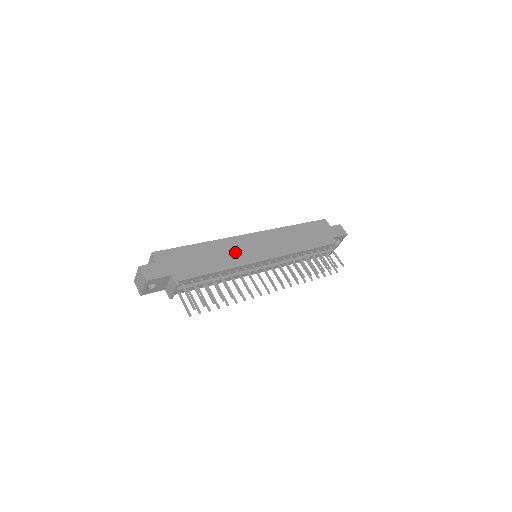
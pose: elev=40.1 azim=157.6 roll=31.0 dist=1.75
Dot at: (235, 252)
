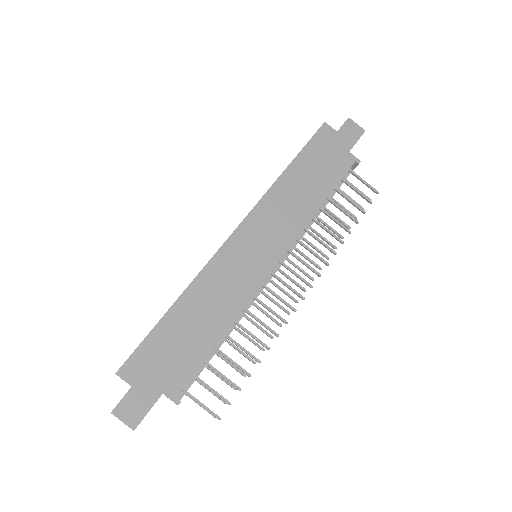
Dot at: (229, 284)
